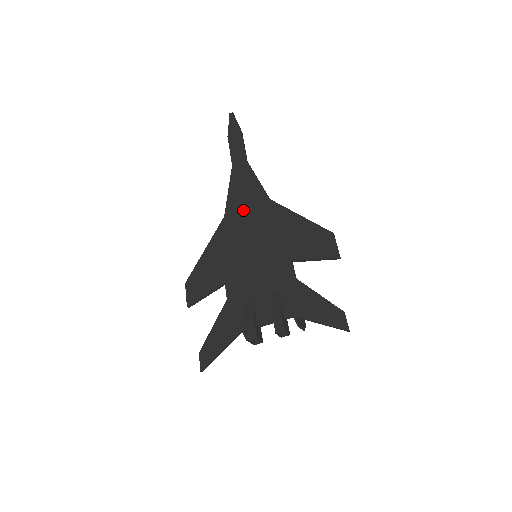
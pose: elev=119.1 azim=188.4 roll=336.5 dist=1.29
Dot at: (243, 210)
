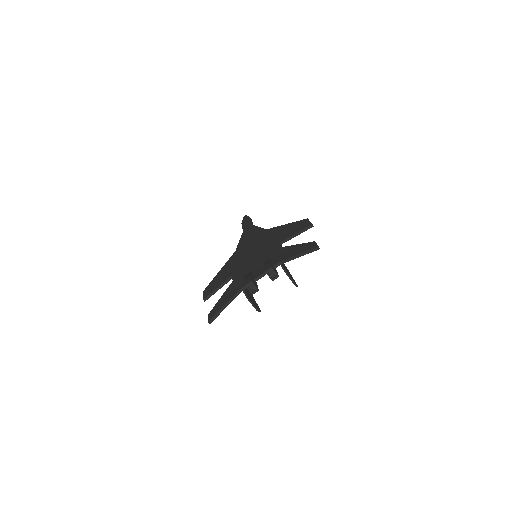
Dot at: (248, 242)
